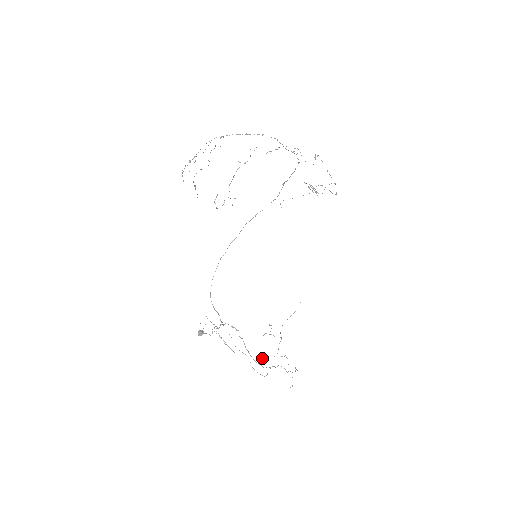
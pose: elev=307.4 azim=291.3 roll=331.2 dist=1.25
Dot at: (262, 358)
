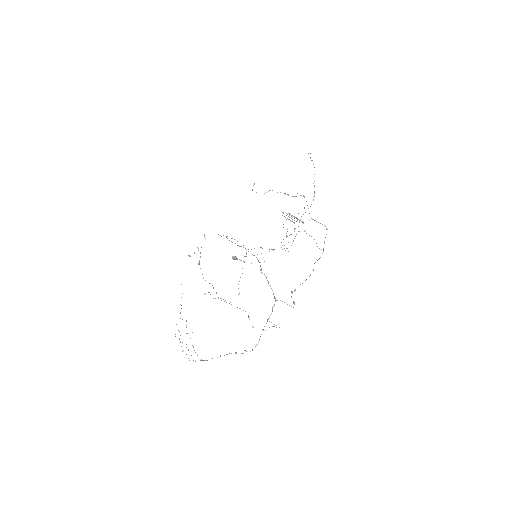
Dot at: occluded
